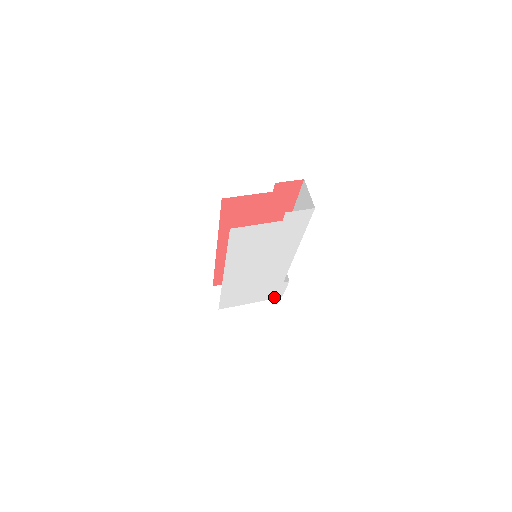
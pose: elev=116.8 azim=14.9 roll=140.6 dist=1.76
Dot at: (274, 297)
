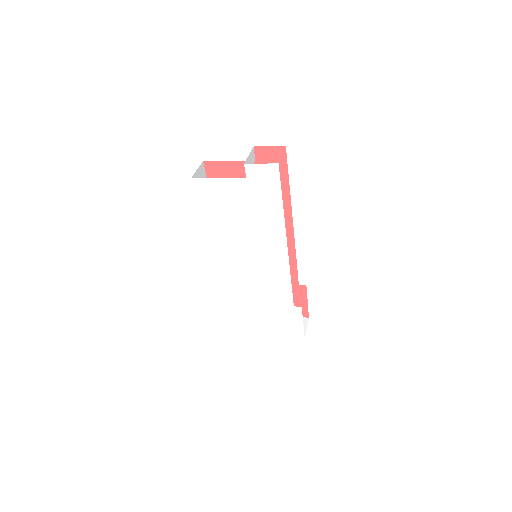
Dot at: (294, 336)
